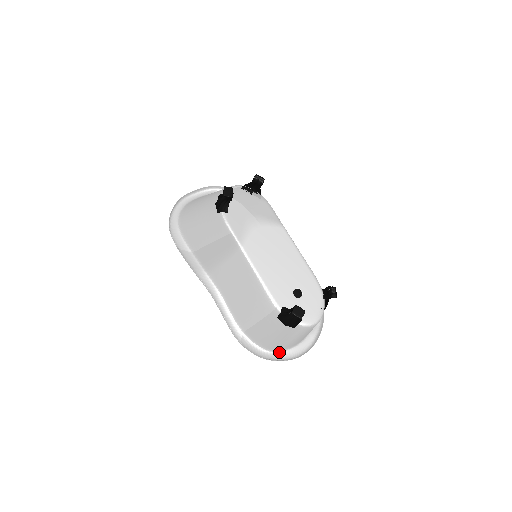
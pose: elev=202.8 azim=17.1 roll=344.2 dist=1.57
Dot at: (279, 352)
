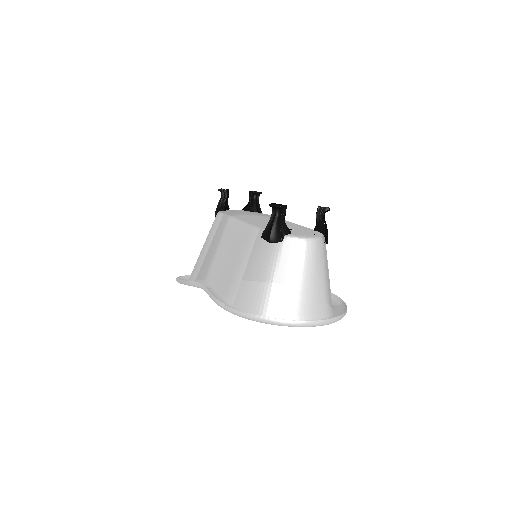
Dot at: occluded
